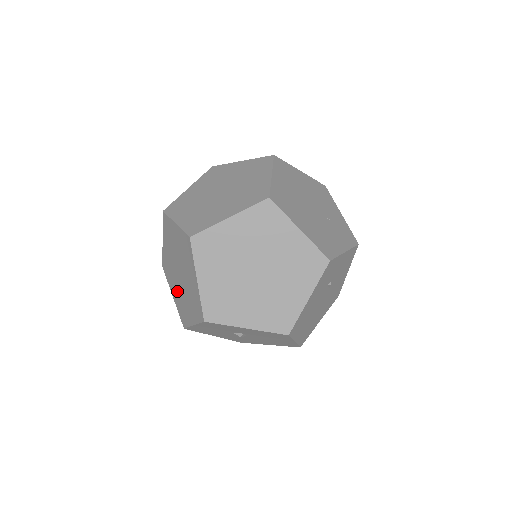
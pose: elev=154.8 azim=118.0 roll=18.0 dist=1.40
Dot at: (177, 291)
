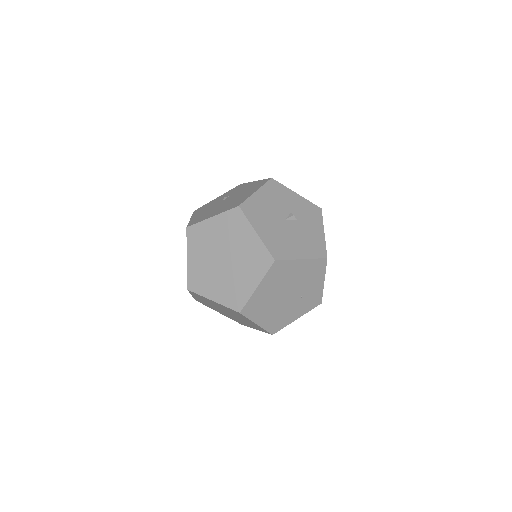
Dot at: occluded
